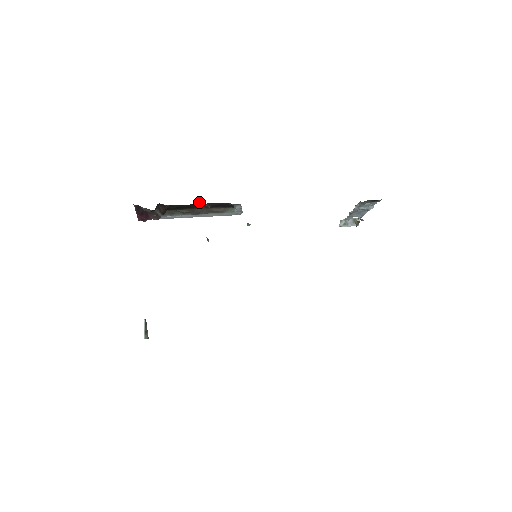
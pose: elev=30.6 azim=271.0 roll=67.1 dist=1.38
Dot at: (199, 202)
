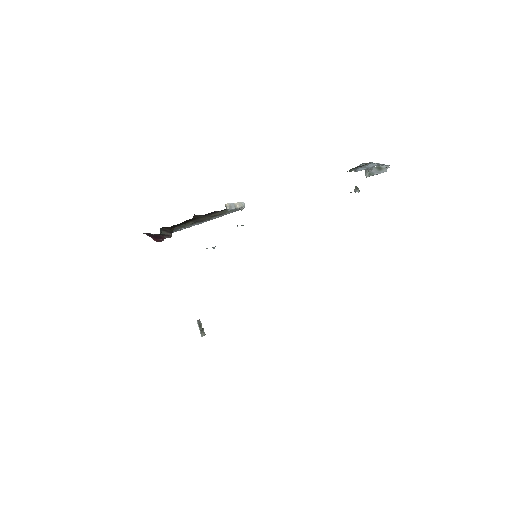
Dot at: (194, 215)
